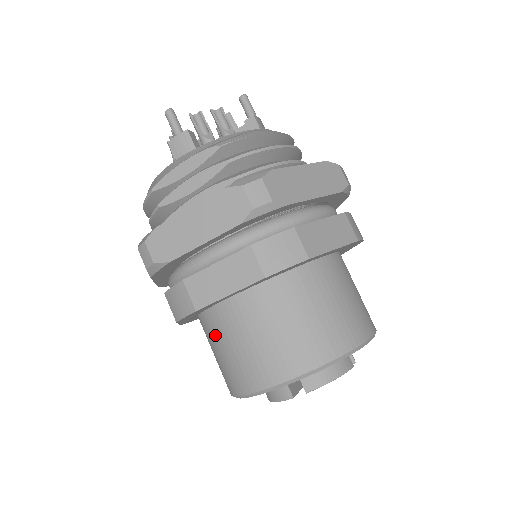
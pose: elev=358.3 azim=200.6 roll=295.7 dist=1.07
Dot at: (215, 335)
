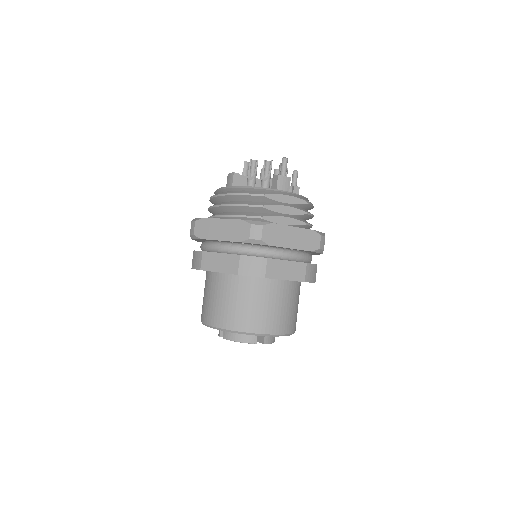
Dot at: (246, 292)
